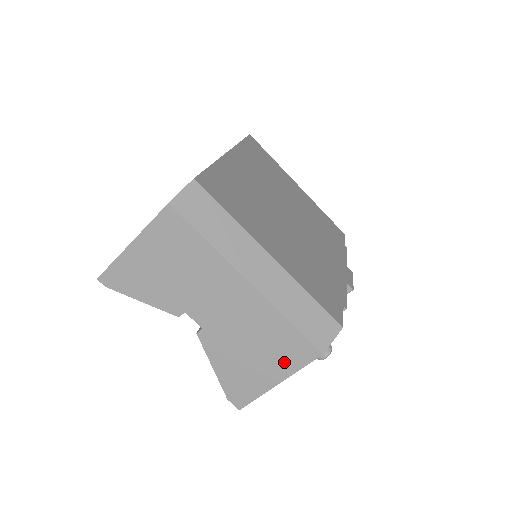
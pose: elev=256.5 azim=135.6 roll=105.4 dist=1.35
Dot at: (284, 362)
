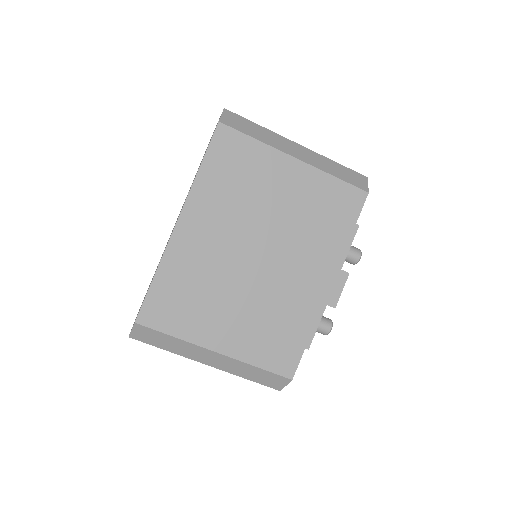
Dot at: occluded
